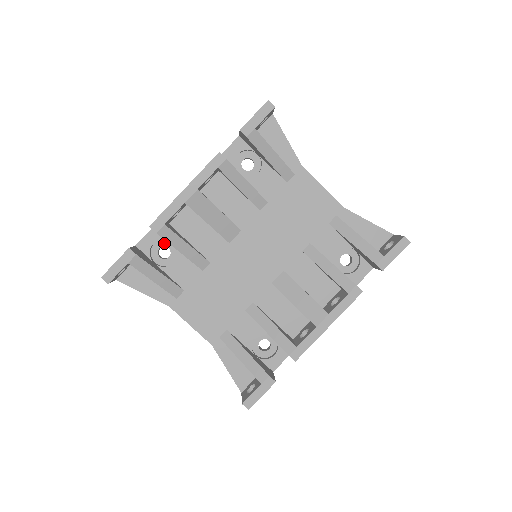
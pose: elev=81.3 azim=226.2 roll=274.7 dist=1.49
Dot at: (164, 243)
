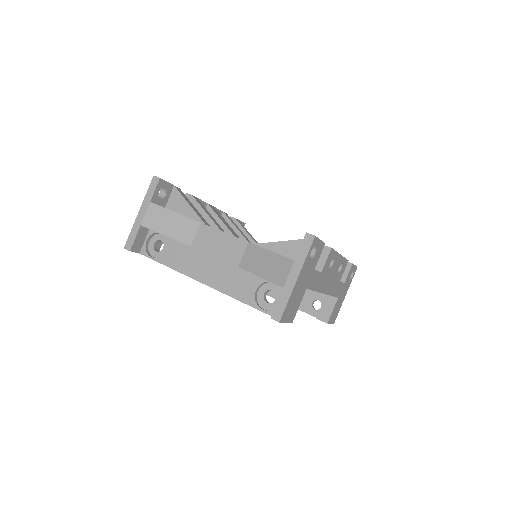
Dot at: occluded
